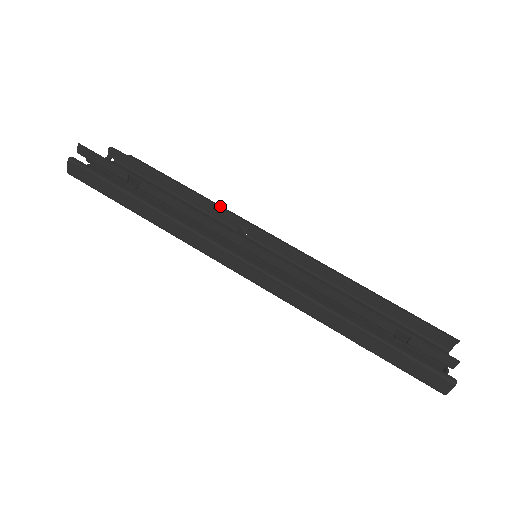
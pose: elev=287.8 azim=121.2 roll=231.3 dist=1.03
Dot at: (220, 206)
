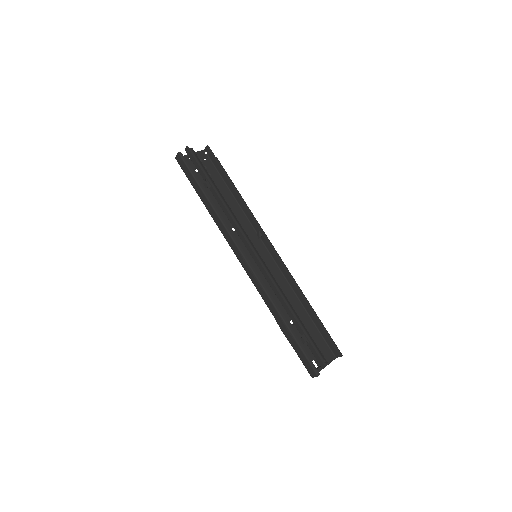
Dot at: (252, 215)
